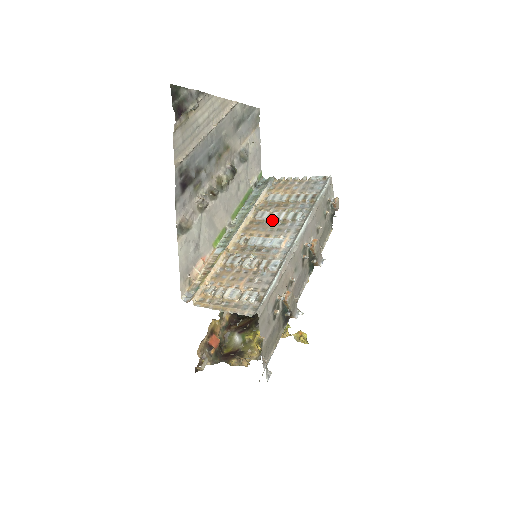
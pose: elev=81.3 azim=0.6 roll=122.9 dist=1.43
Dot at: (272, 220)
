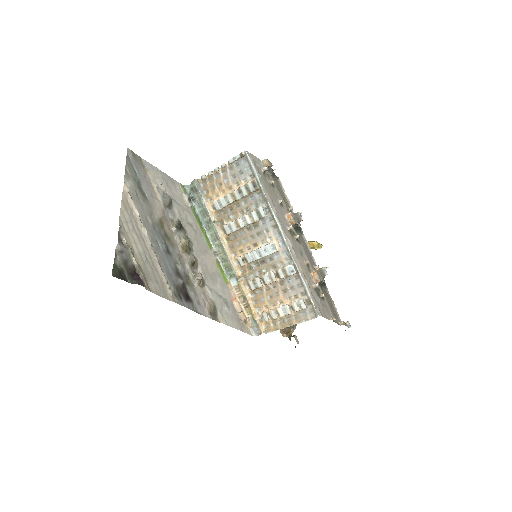
Dot at: (243, 228)
